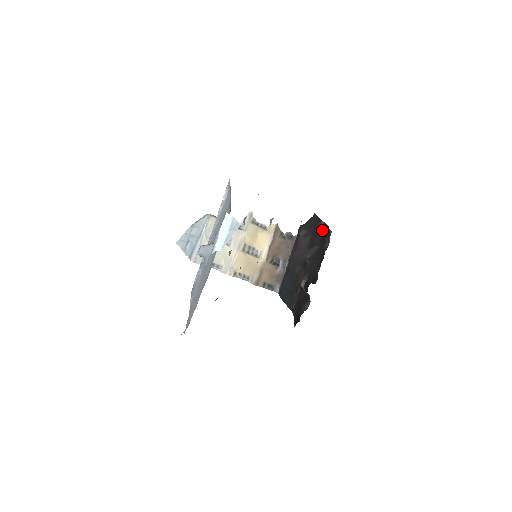
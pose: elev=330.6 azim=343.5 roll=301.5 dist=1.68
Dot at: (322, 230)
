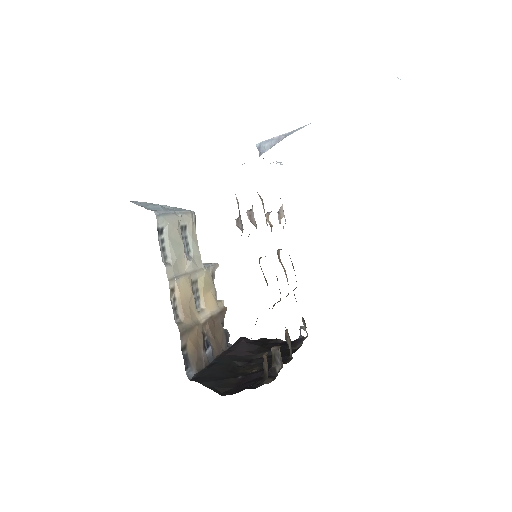
Dot at: (281, 343)
